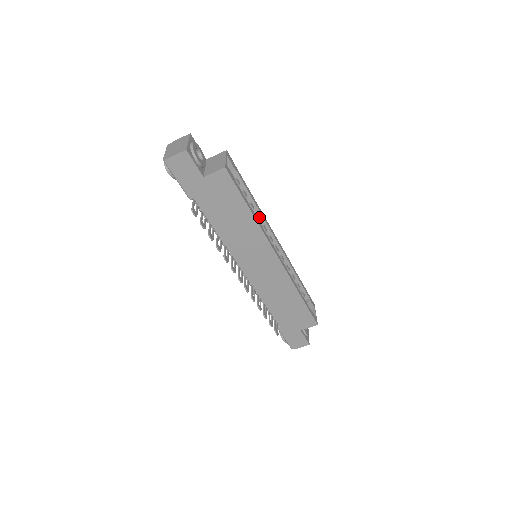
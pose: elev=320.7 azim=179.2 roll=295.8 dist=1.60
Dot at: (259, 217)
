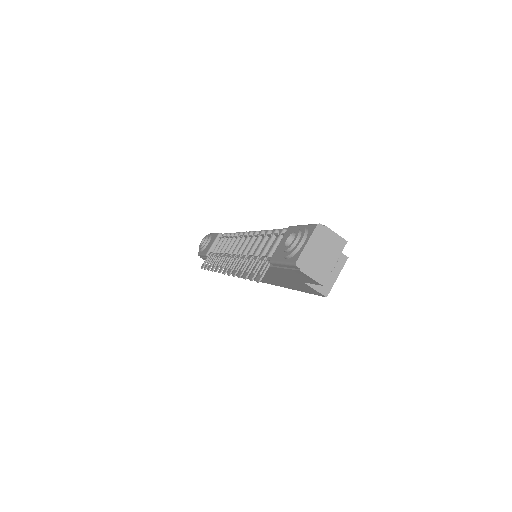
Dot at: occluded
